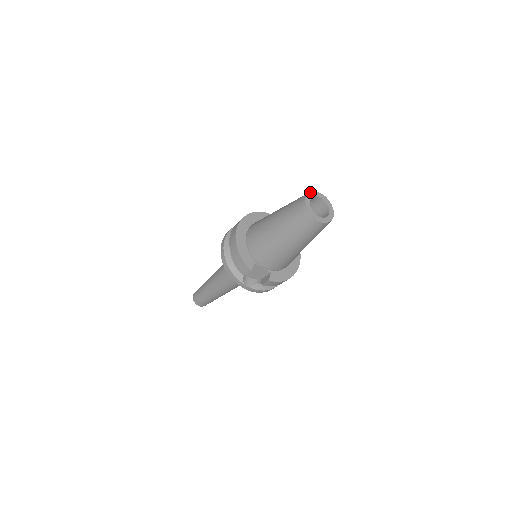
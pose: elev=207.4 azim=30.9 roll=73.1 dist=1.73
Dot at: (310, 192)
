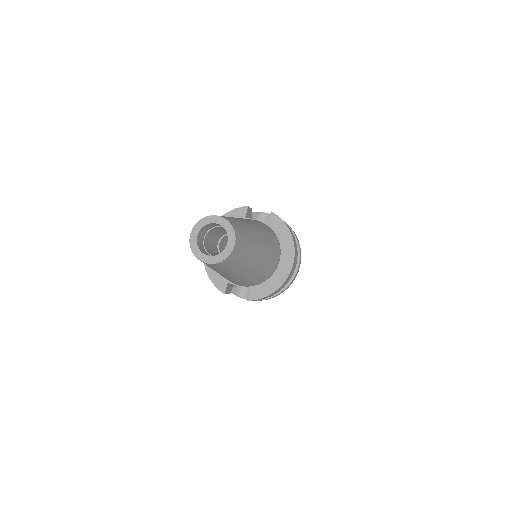
Dot at: (198, 222)
